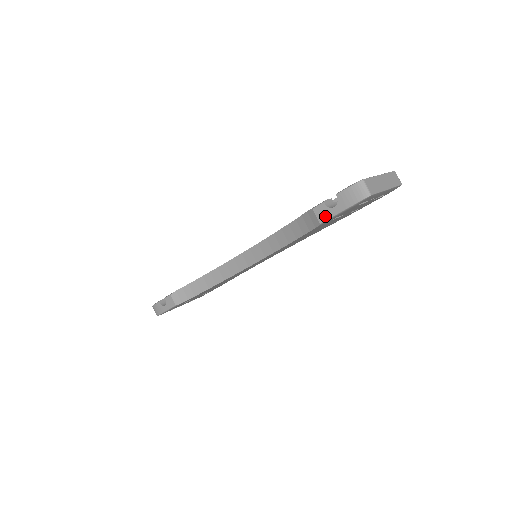
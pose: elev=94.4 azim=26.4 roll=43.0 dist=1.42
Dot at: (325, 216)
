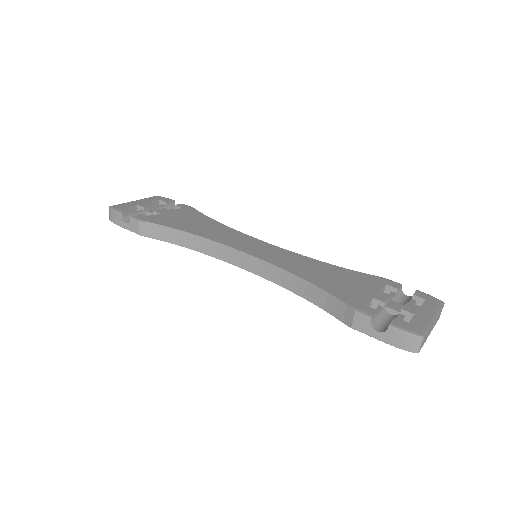
Dot at: (362, 328)
